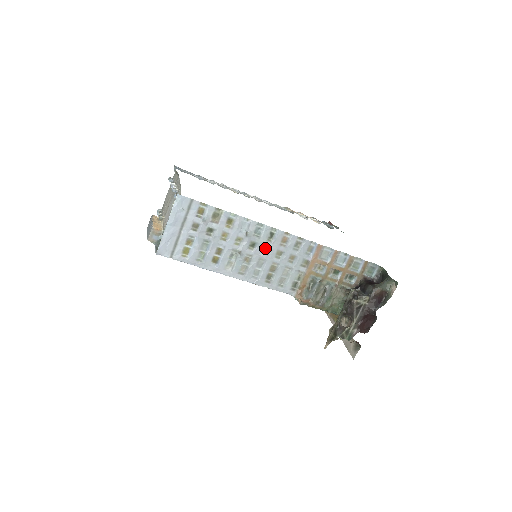
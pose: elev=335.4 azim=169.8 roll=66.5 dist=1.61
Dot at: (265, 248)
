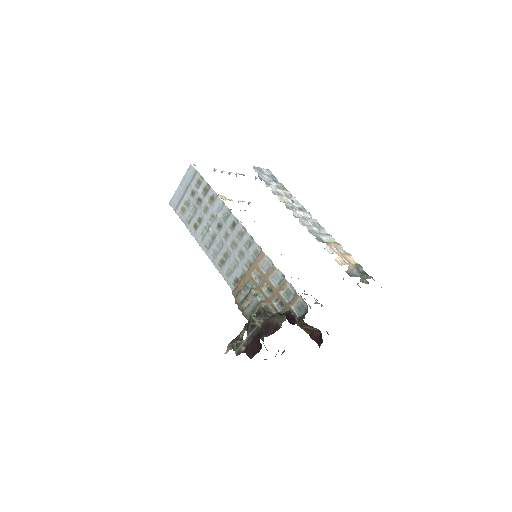
Dot at: (226, 233)
